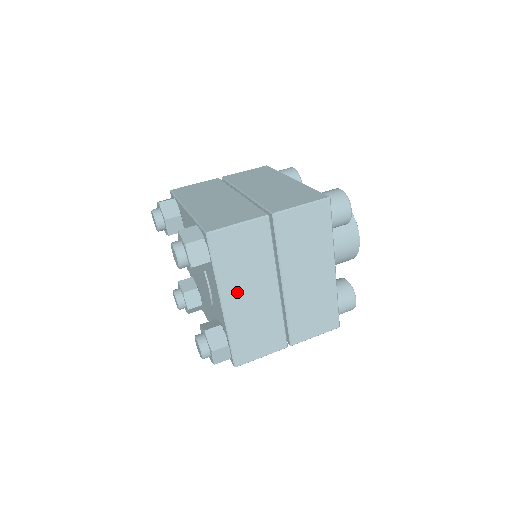
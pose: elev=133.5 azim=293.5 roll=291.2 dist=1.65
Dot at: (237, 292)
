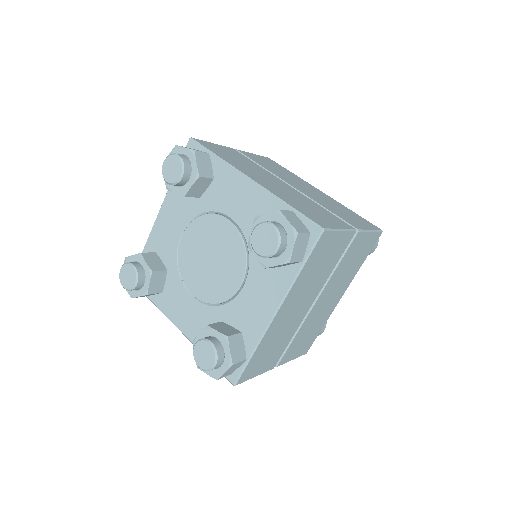
Dot at: (254, 175)
